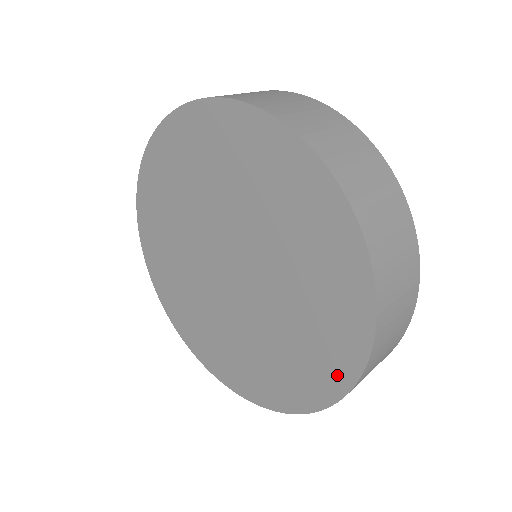
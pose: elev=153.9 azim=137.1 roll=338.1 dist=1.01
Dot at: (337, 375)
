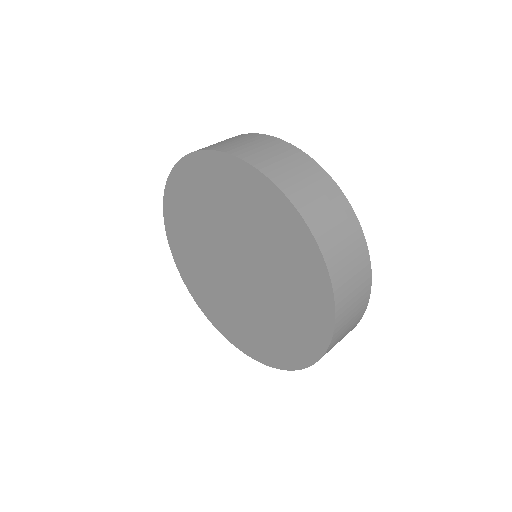
Dot at: (274, 359)
